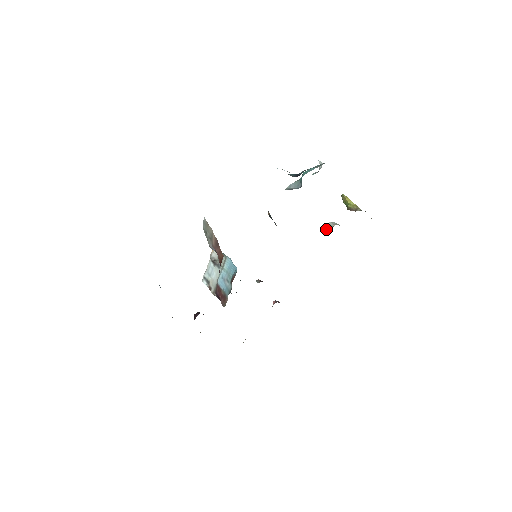
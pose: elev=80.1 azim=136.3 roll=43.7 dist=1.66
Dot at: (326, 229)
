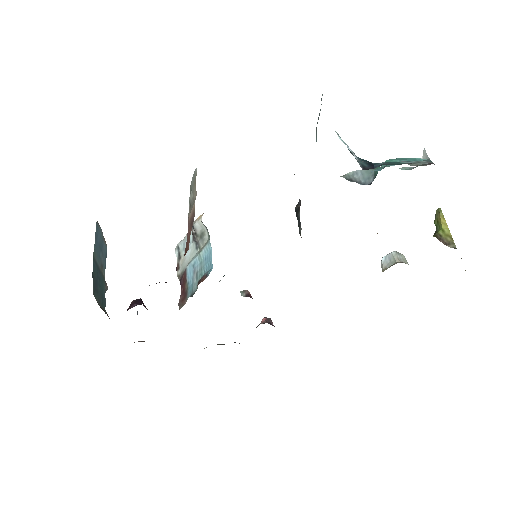
Dot at: (384, 259)
